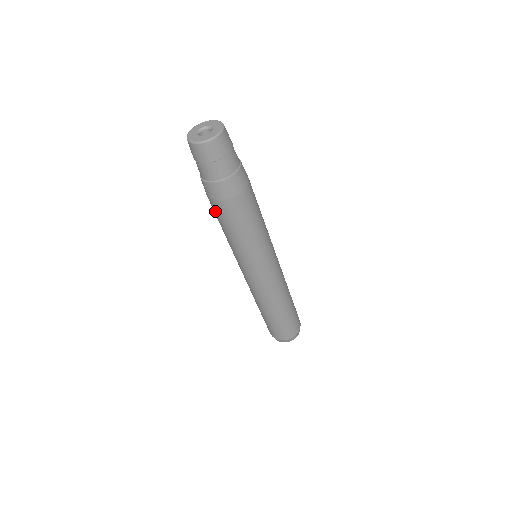
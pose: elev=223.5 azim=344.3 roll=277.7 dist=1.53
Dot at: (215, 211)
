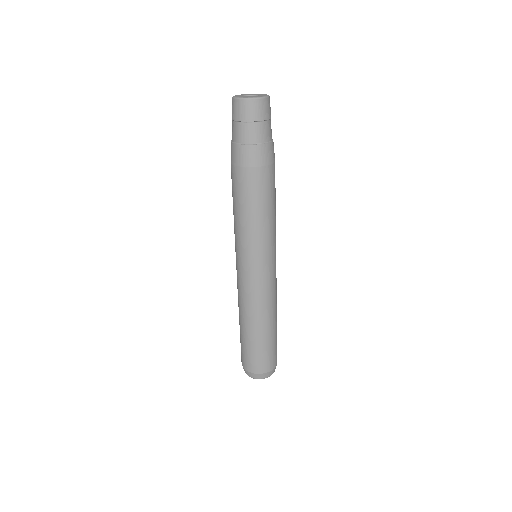
Dot at: occluded
